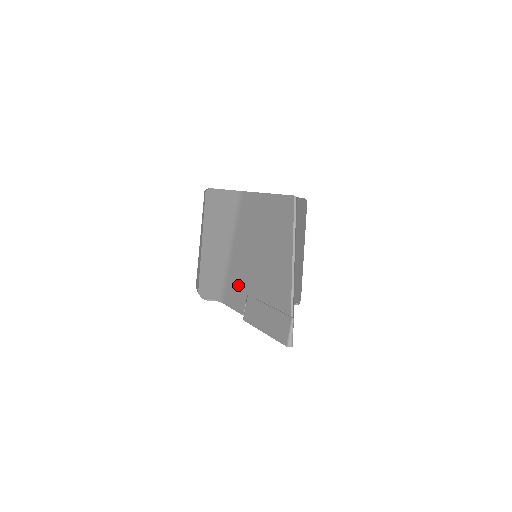
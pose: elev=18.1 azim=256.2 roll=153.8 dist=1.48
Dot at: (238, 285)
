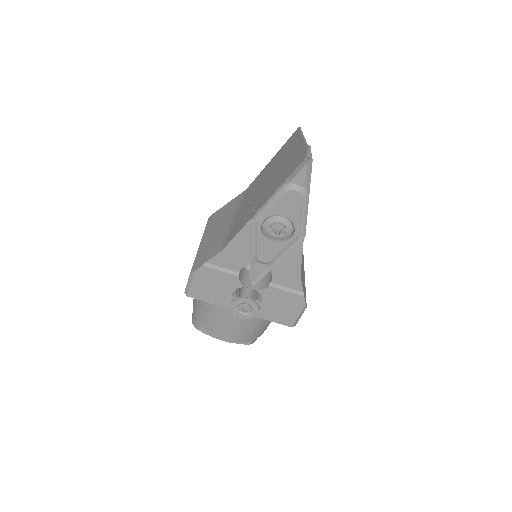
Dot at: (243, 217)
